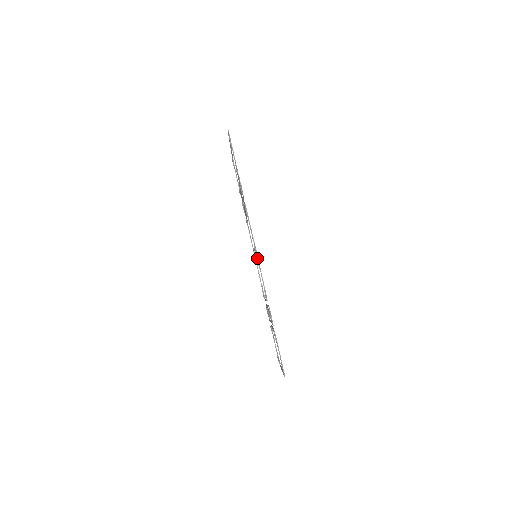
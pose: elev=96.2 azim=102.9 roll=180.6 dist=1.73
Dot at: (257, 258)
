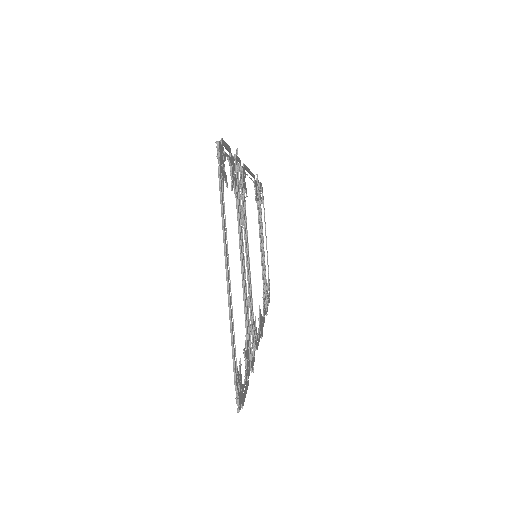
Dot at: occluded
